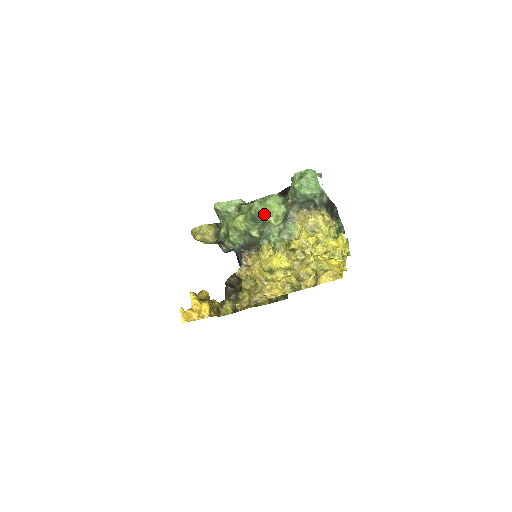
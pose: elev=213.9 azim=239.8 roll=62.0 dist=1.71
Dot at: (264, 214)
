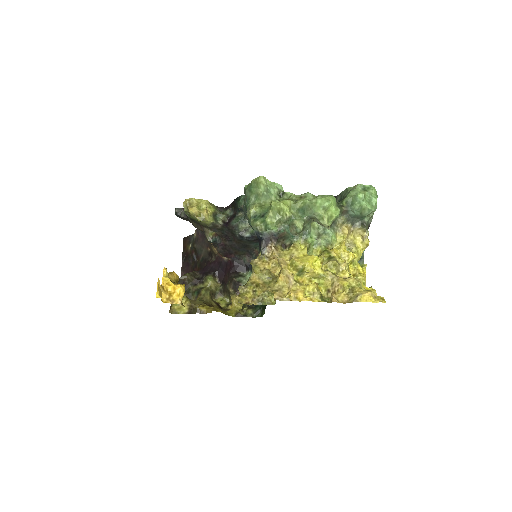
Dot at: (322, 208)
